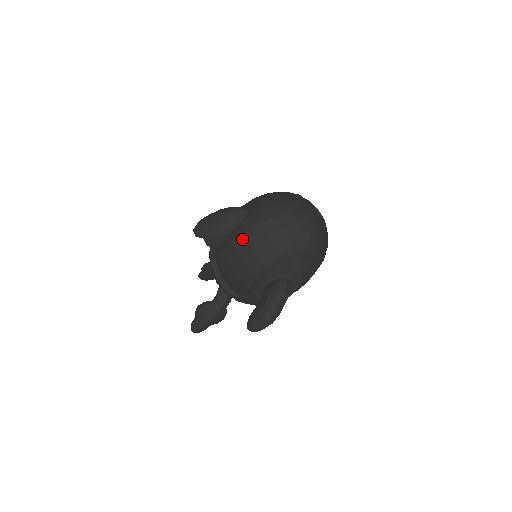
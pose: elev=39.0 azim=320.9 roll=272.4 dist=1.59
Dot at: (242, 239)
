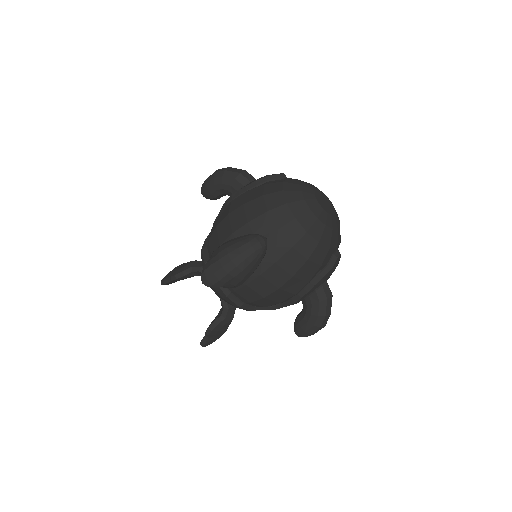
Dot at: (275, 271)
